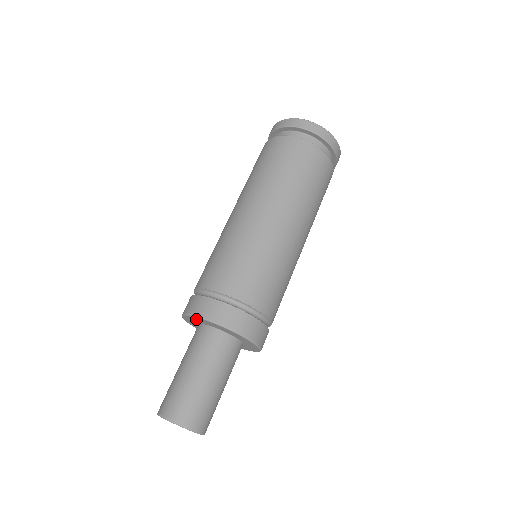
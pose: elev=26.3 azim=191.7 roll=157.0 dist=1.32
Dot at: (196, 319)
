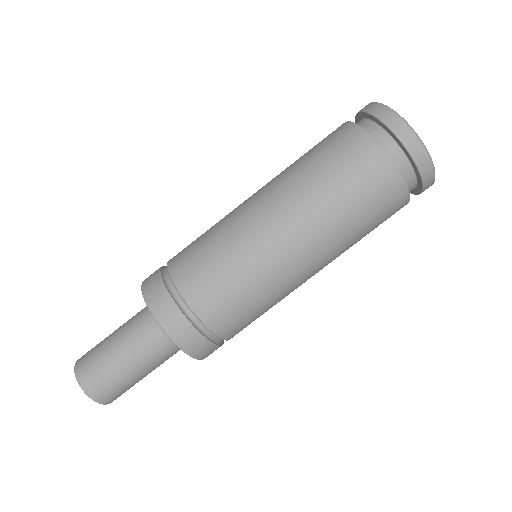
Dot at: occluded
